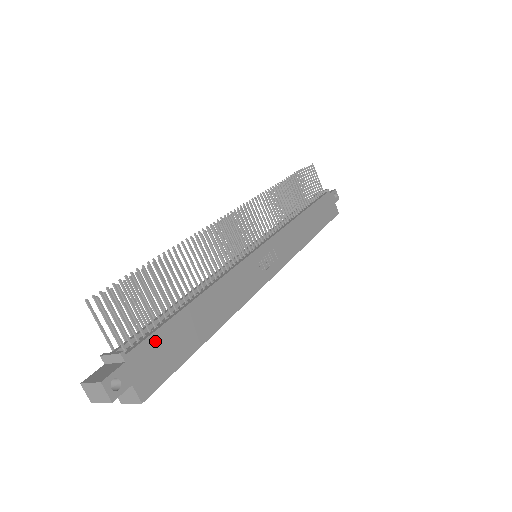
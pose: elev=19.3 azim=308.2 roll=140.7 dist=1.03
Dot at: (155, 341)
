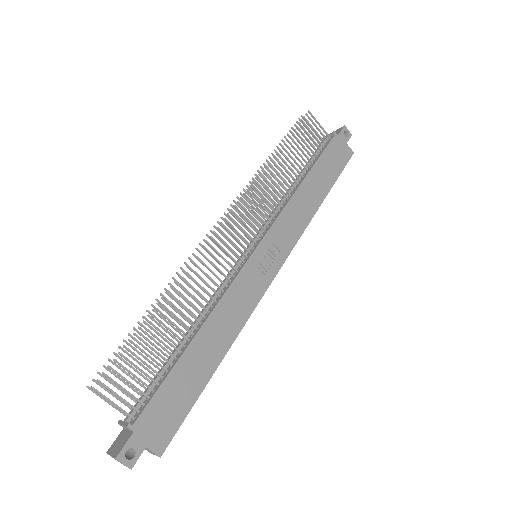
Dot at: (158, 400)
